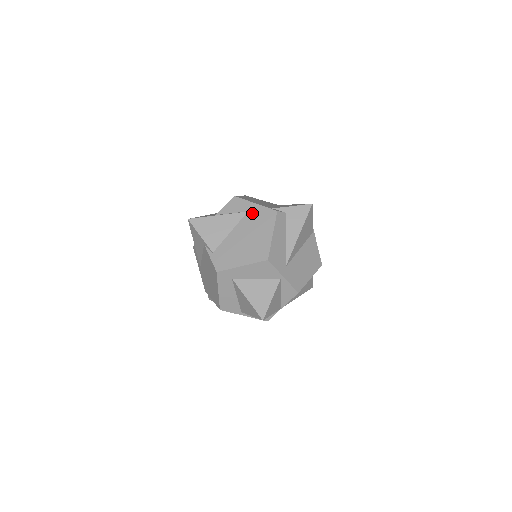
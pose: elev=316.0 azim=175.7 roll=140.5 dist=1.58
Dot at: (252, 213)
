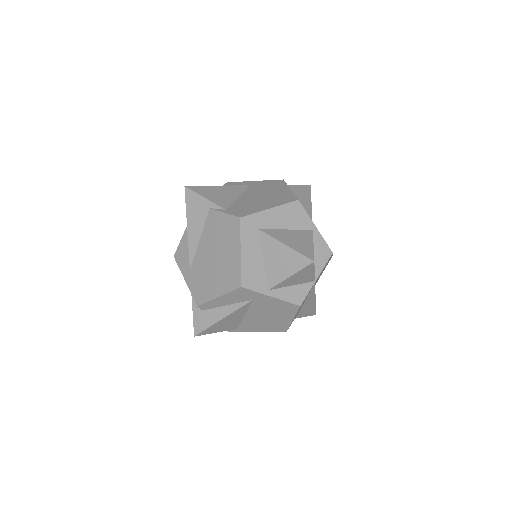
Dot at: (256, 185)
